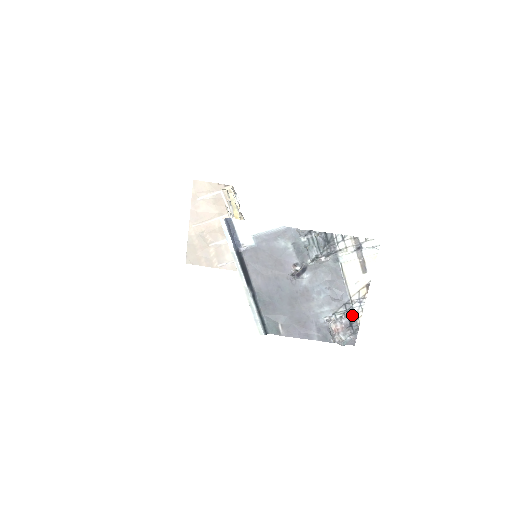
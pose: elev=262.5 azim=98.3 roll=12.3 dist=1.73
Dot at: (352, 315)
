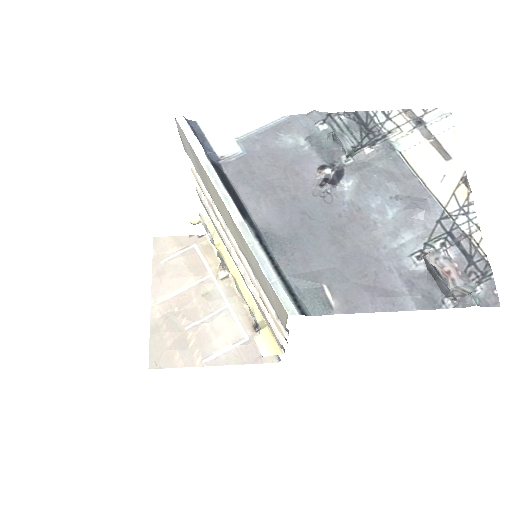
Dot at: (463, 238)
